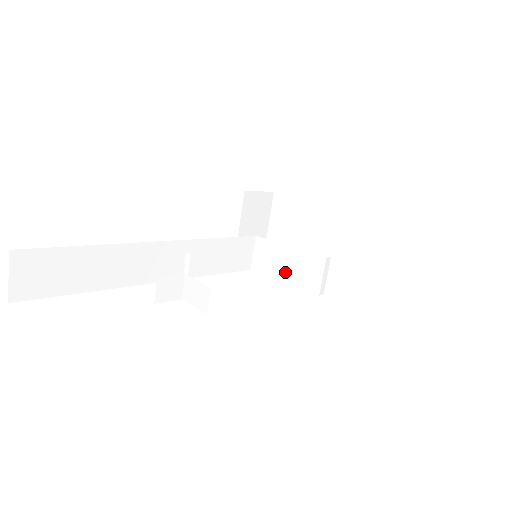
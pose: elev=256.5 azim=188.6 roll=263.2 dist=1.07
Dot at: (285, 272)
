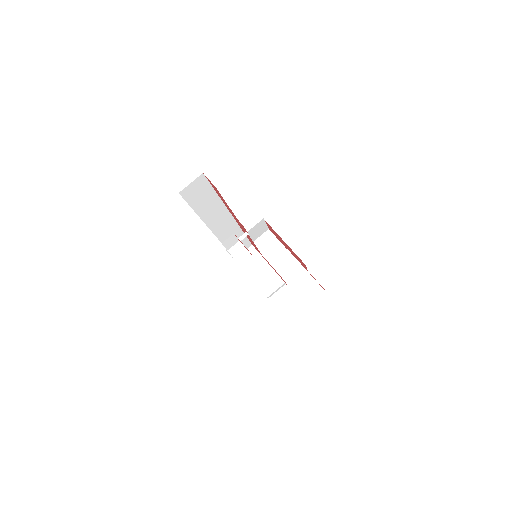
Dot at: (256, 274)
